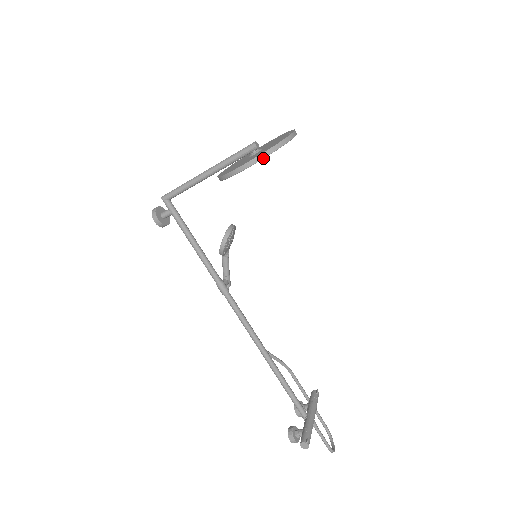
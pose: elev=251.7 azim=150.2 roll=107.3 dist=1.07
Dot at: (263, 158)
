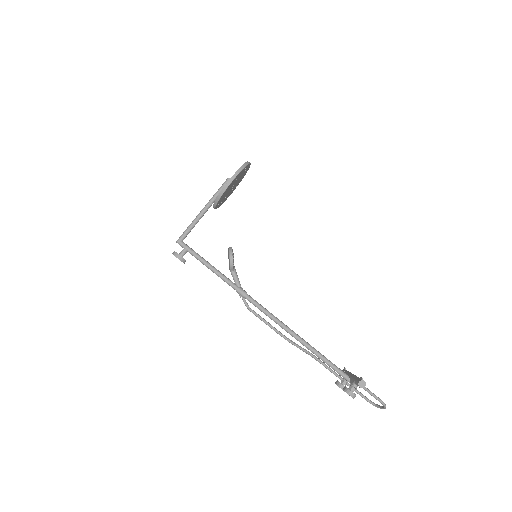
Dot at: (241, 170)
